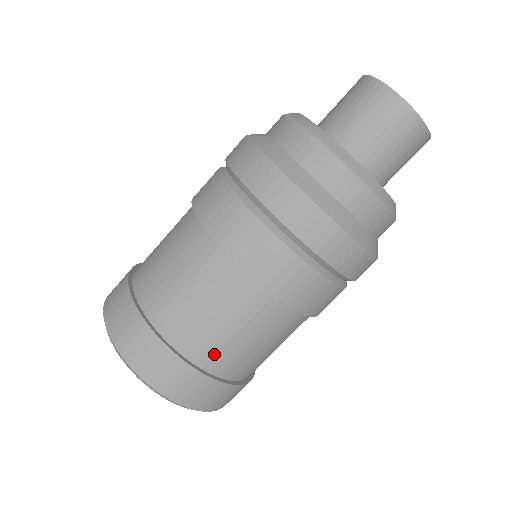
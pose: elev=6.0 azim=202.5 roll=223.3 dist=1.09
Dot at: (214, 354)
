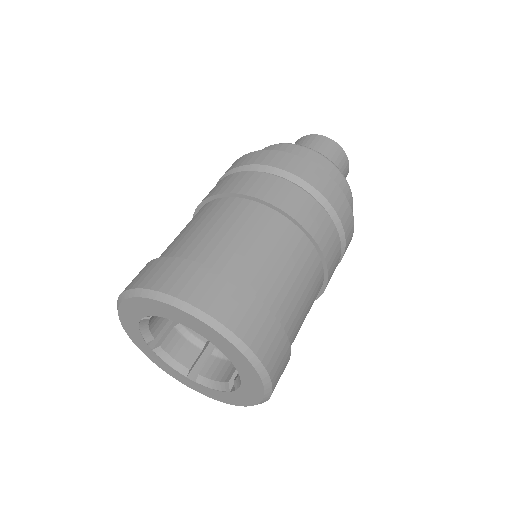
Dot at: (294, 327)
